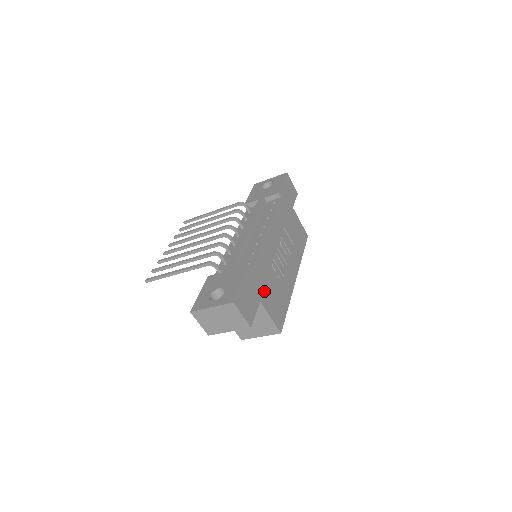
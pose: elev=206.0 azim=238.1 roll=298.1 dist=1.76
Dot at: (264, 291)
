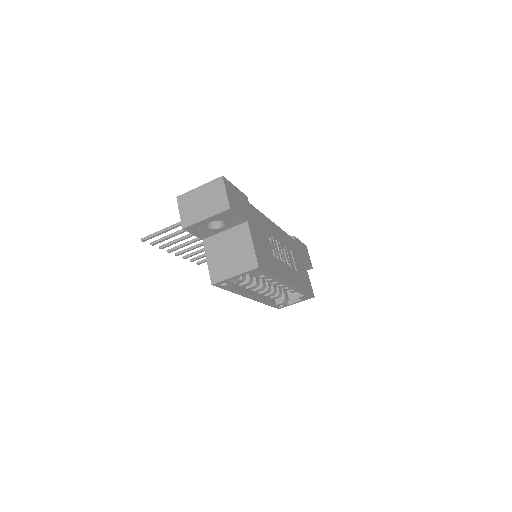
Dot at: (254, 227)
